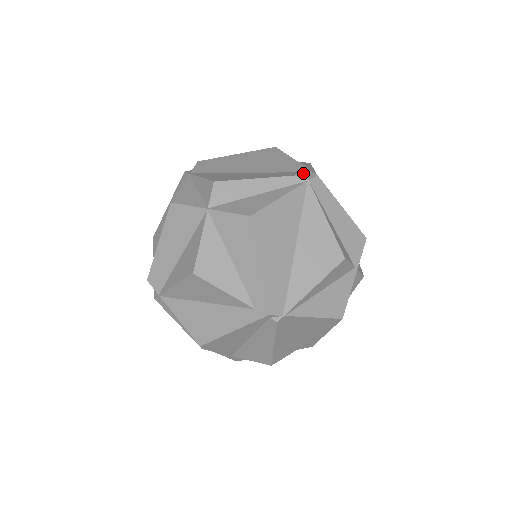
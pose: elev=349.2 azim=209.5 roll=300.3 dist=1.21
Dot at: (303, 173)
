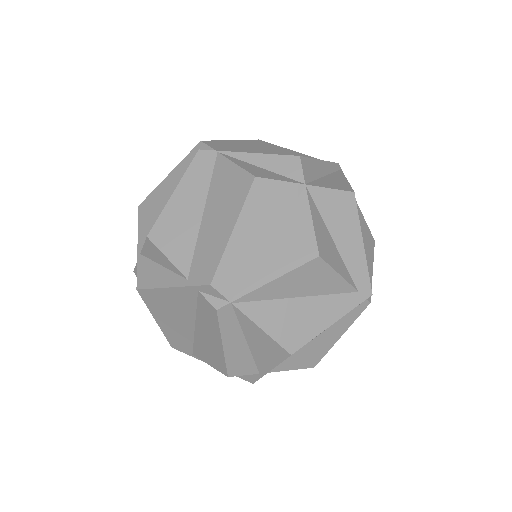
Dot at: occluded
